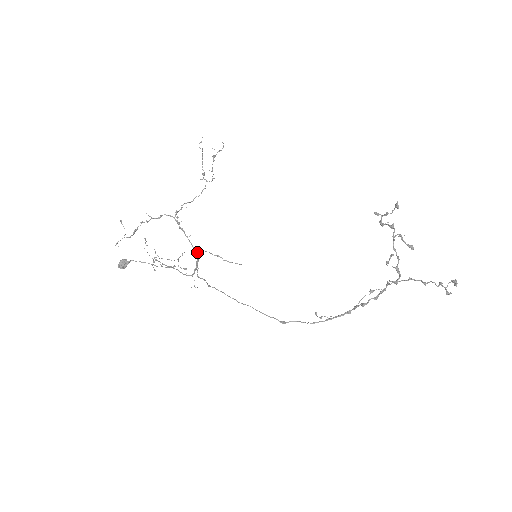
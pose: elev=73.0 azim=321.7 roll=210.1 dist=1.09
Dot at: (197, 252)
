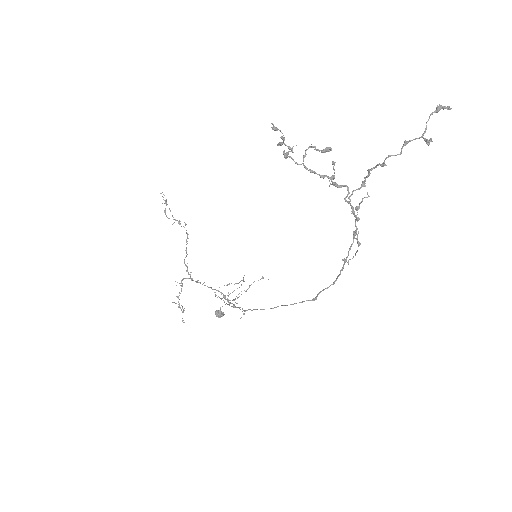
Dot at: (218, 291)
